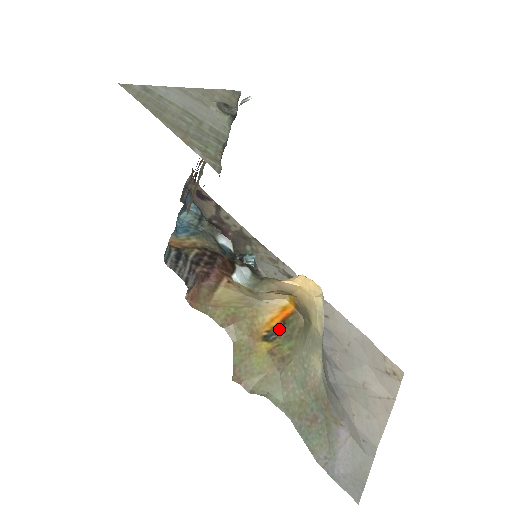
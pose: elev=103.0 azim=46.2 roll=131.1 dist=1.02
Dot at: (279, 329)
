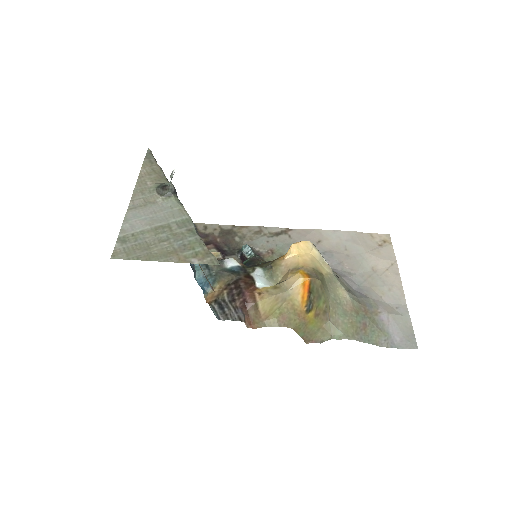
Dot at: (310, 299)
